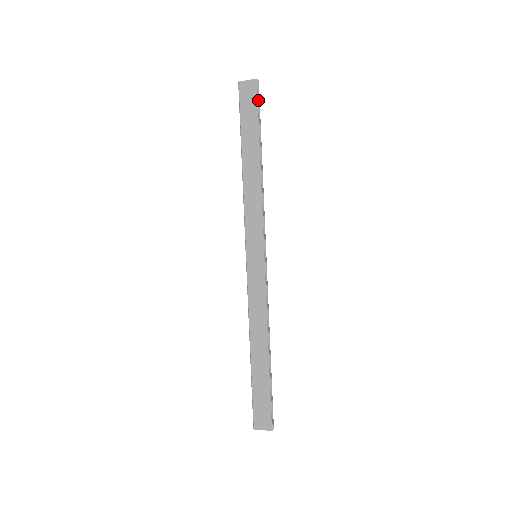
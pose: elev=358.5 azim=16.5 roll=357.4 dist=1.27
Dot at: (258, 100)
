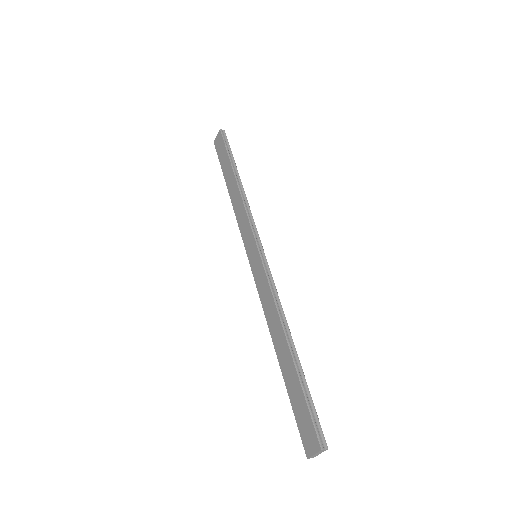
Dot at: (224, 141)
